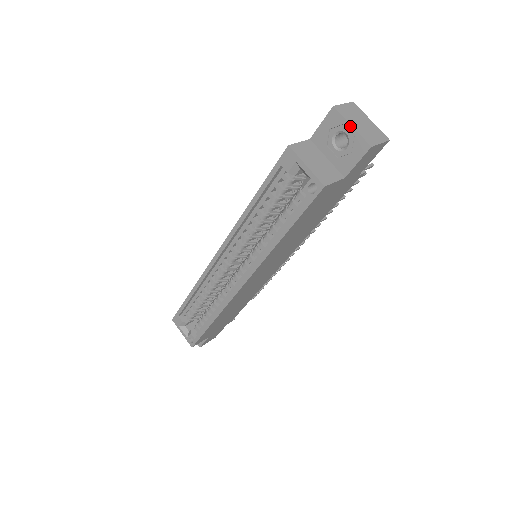
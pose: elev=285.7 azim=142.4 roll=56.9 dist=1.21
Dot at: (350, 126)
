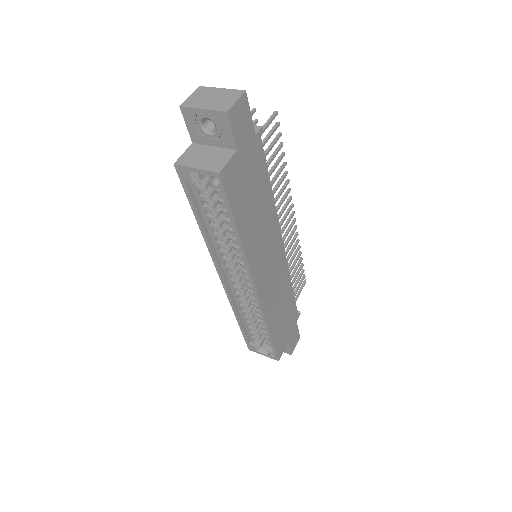
Dot at: (201, 110)
